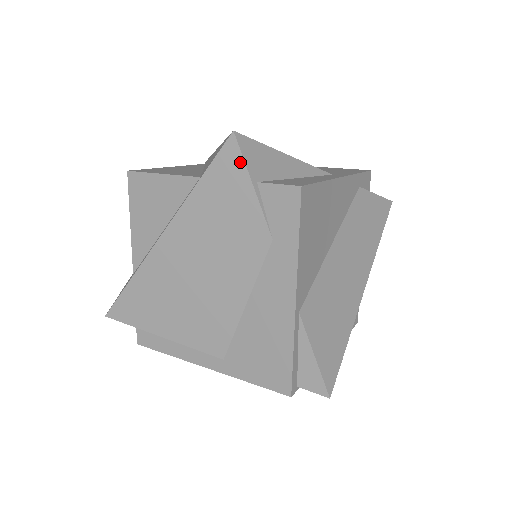
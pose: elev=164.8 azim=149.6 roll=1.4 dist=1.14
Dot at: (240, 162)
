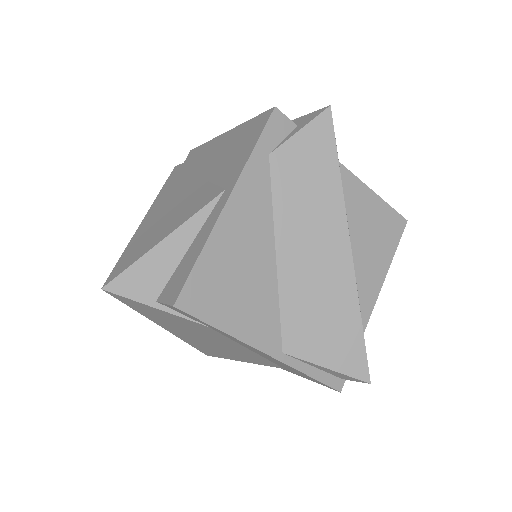
Dot at: (131, 300)
